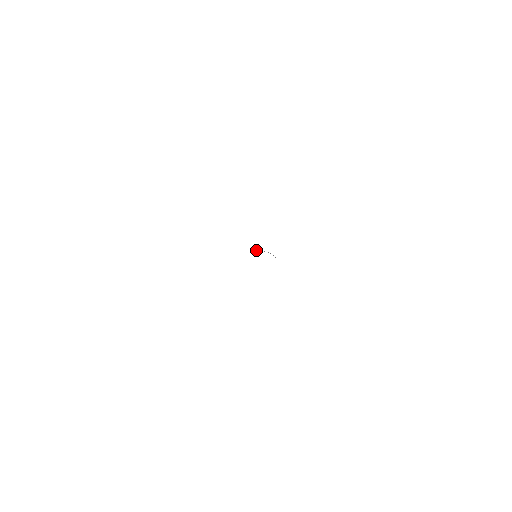
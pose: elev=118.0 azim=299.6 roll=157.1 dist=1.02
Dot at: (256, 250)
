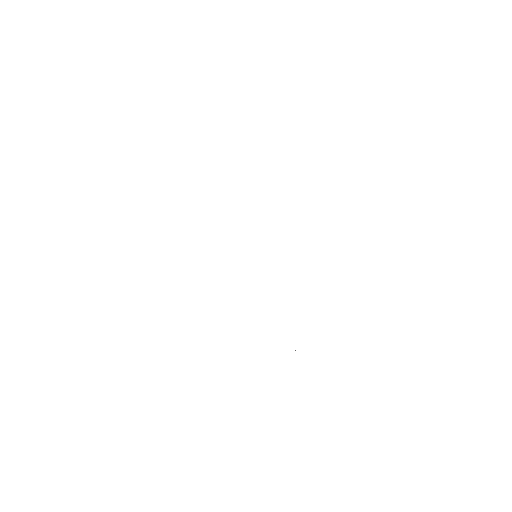
Dot at: occluded
